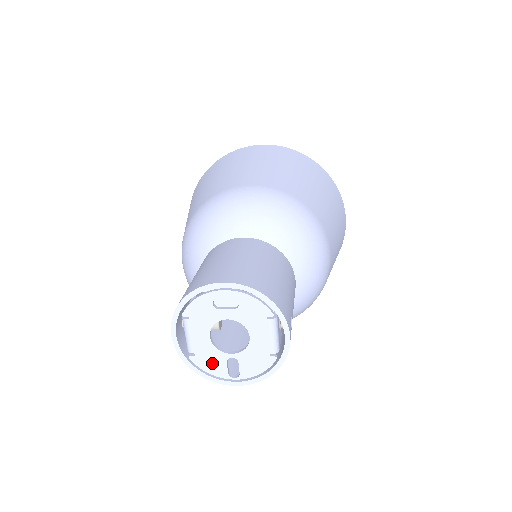
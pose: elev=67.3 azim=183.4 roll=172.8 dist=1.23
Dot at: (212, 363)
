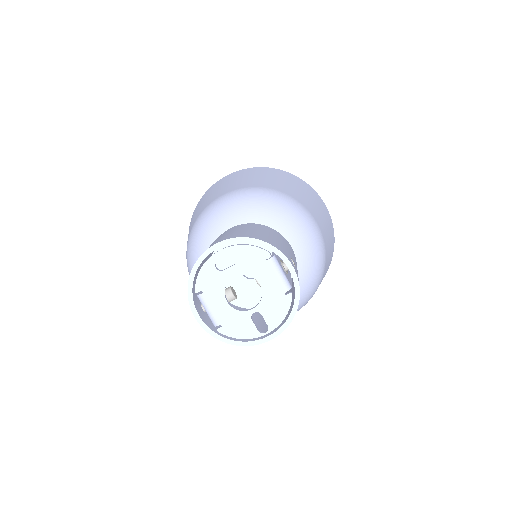
Dot at: (240, 327)
